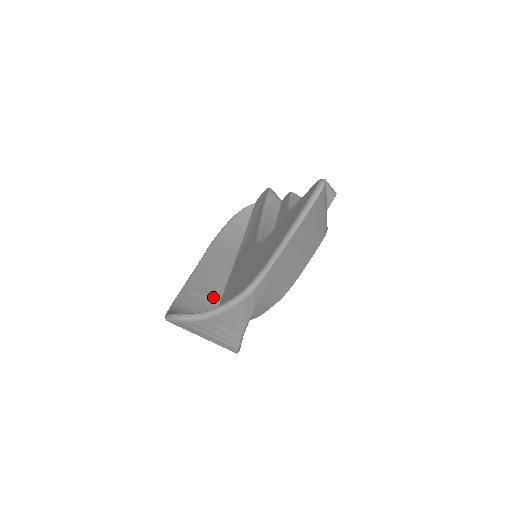
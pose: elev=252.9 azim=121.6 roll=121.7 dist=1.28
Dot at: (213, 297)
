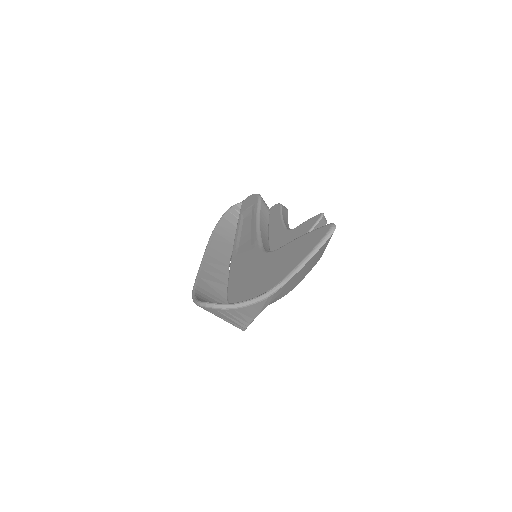
Dot at: (219, 284)
